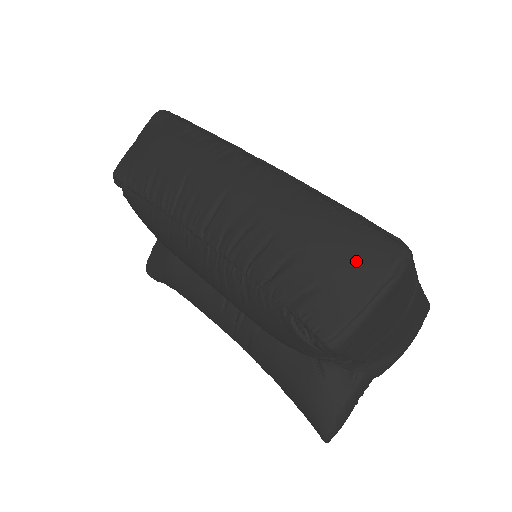
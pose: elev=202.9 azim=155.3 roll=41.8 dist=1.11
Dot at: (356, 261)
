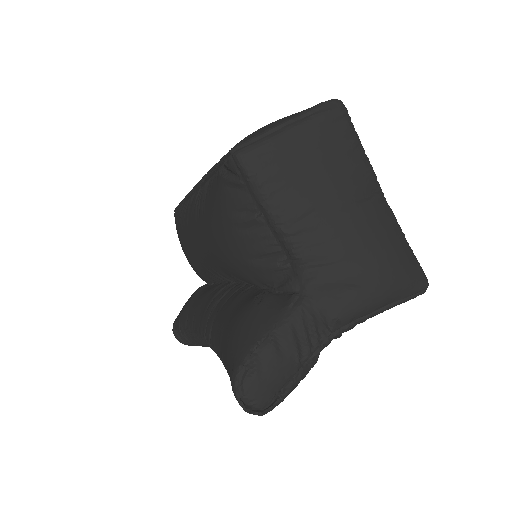
Dot at: occluded
